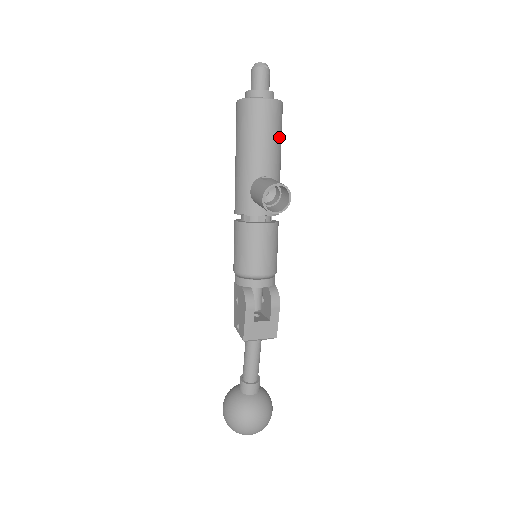
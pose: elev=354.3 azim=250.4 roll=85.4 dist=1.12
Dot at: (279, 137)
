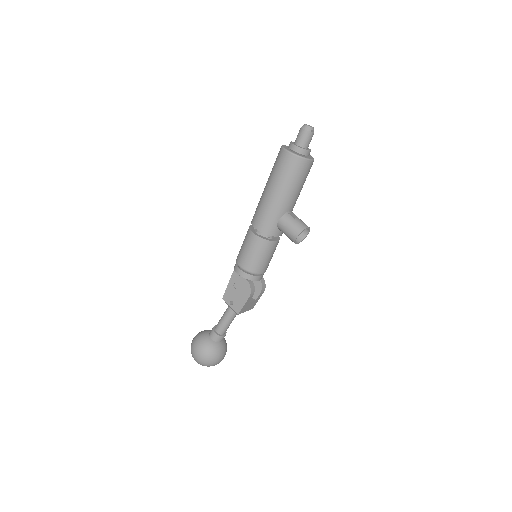
Dot at: occluded
